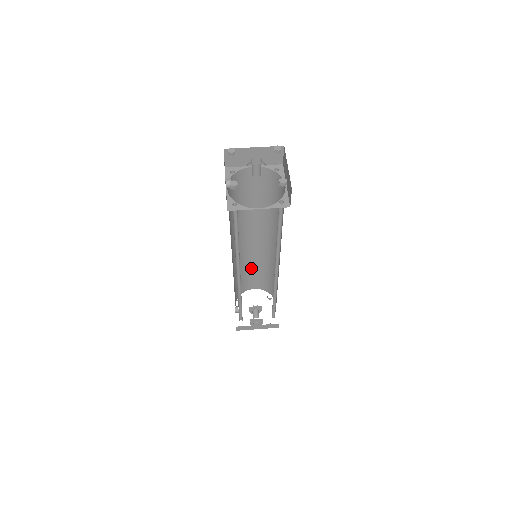
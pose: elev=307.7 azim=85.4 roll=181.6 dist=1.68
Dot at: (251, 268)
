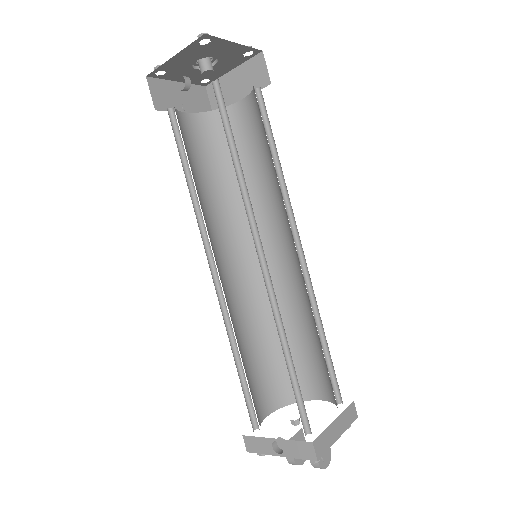
Dot at: (246, 350)
